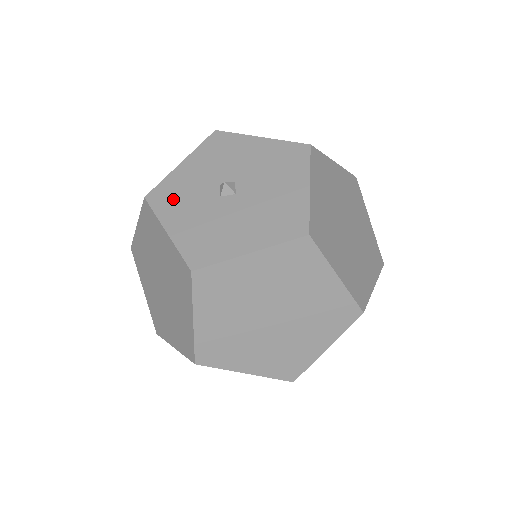
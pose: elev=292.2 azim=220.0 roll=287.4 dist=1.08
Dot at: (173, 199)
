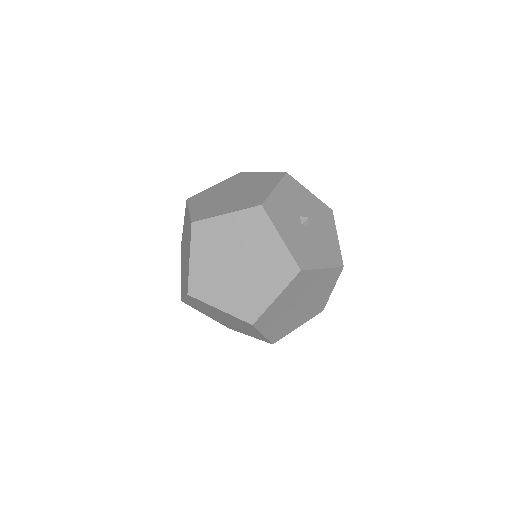
Dot at: (278, 214)
